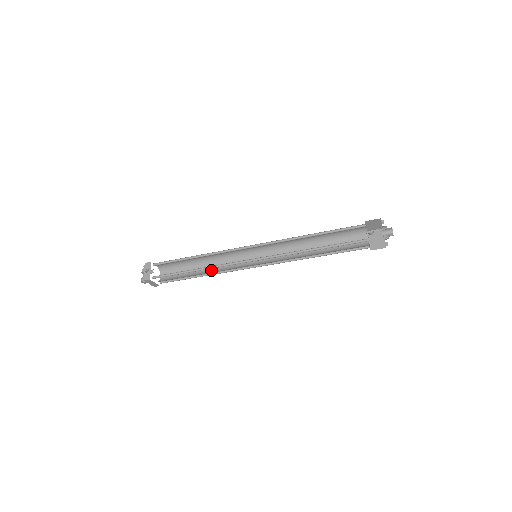
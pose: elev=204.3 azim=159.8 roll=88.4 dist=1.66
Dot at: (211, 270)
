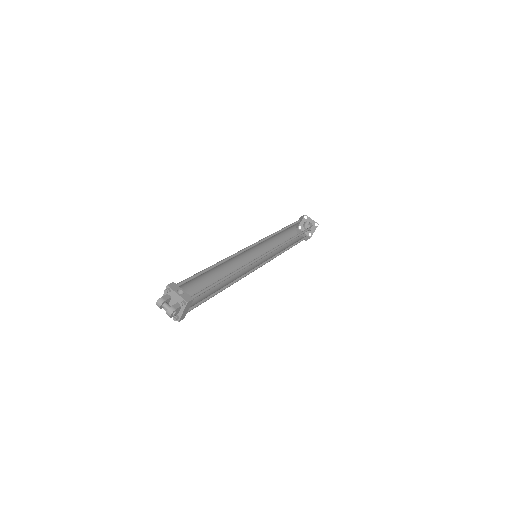
Dot at: (224, 283)
